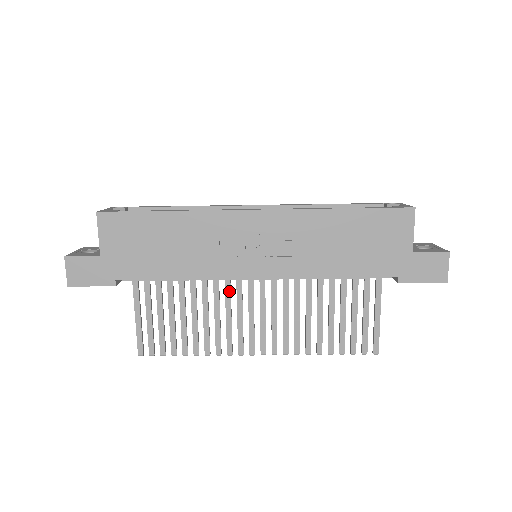
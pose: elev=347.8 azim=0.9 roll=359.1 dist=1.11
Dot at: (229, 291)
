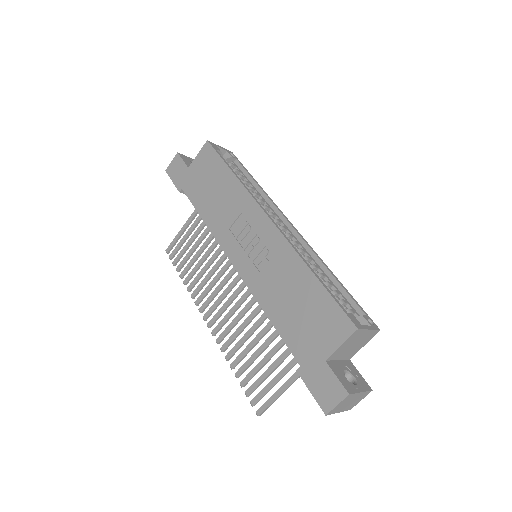
Dot at: (229, 264)
